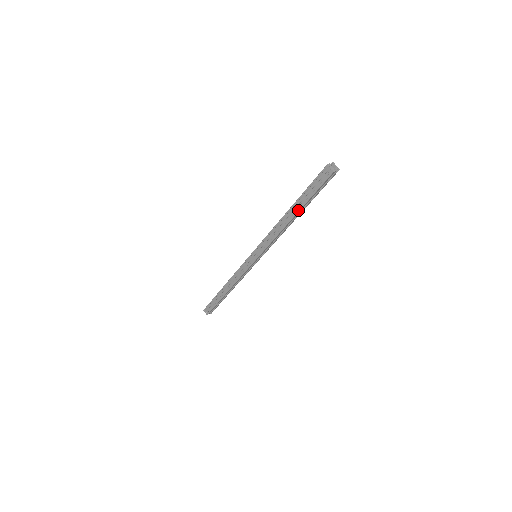
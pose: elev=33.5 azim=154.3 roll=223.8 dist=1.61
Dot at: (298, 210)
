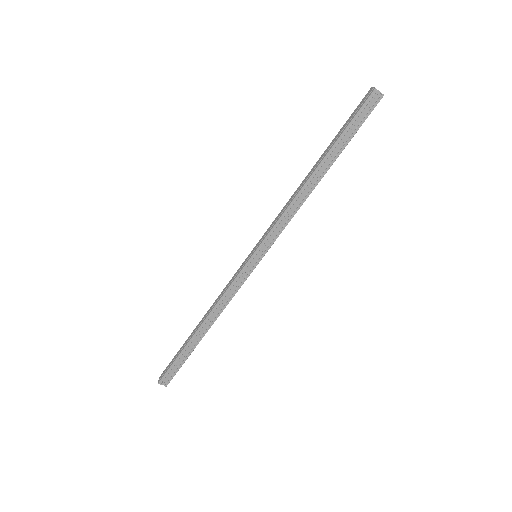
Dot at: (332, 163)
